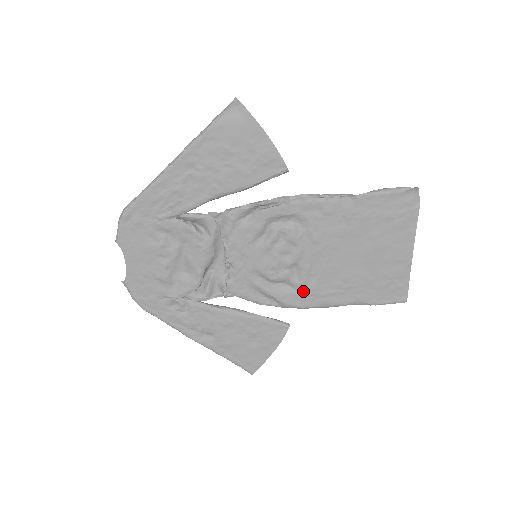
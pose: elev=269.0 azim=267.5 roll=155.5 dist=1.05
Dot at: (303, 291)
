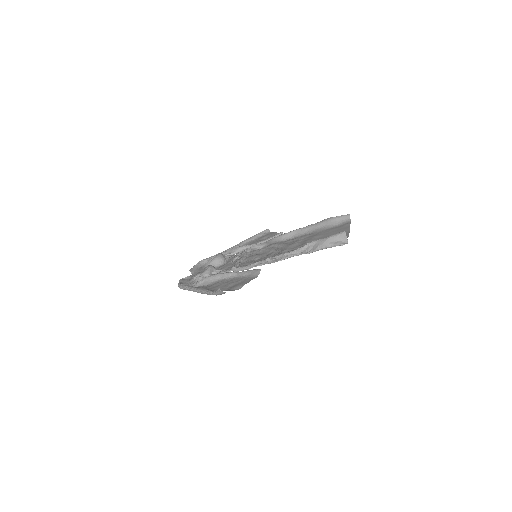
Dot at: (287, 241)
